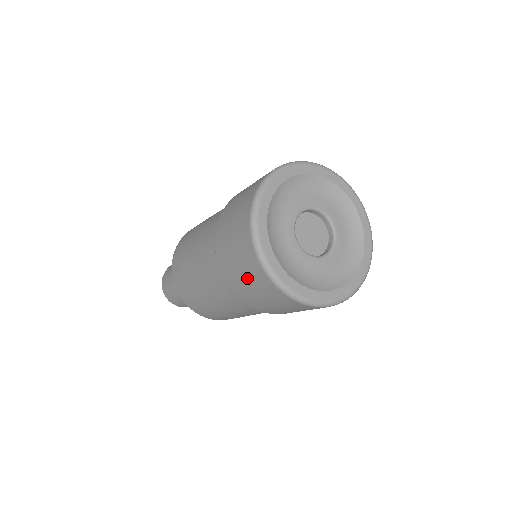
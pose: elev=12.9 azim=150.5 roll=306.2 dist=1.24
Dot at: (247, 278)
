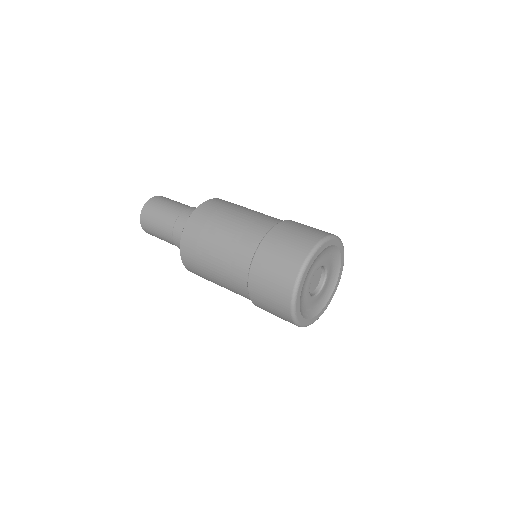
Dot at: occluded
